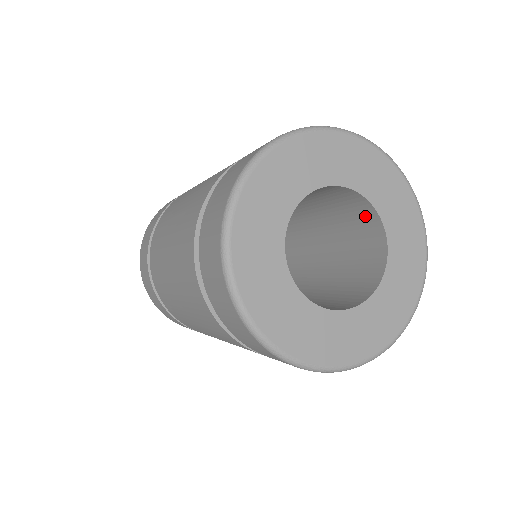
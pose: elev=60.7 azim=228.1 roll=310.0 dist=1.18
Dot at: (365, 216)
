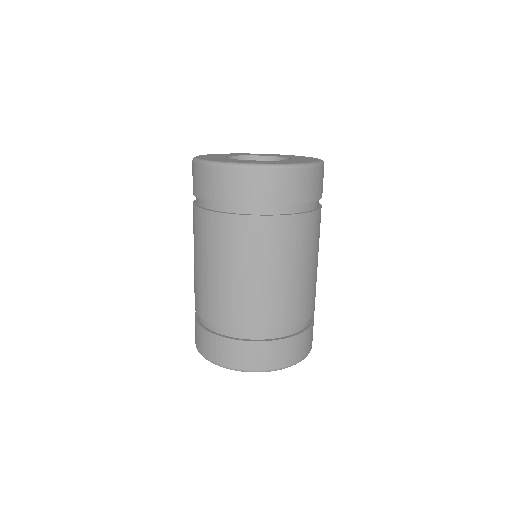
Dot at: occluded
